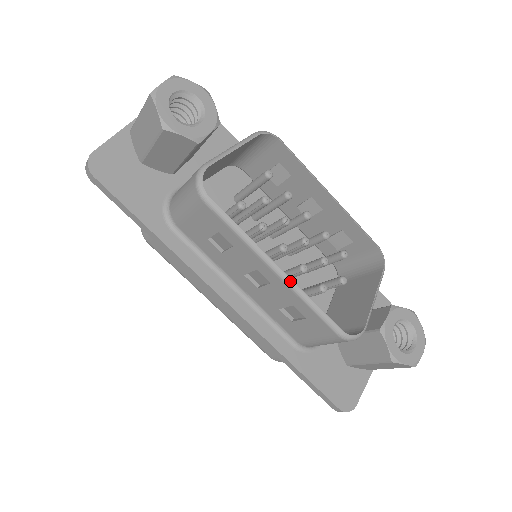
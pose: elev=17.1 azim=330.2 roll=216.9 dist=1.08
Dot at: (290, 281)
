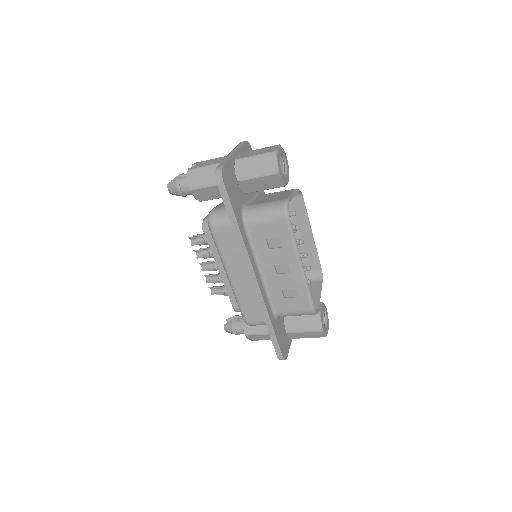
Dot at: (305, 274)
